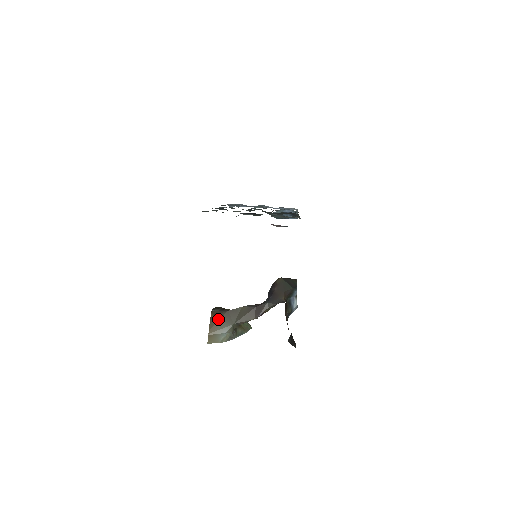
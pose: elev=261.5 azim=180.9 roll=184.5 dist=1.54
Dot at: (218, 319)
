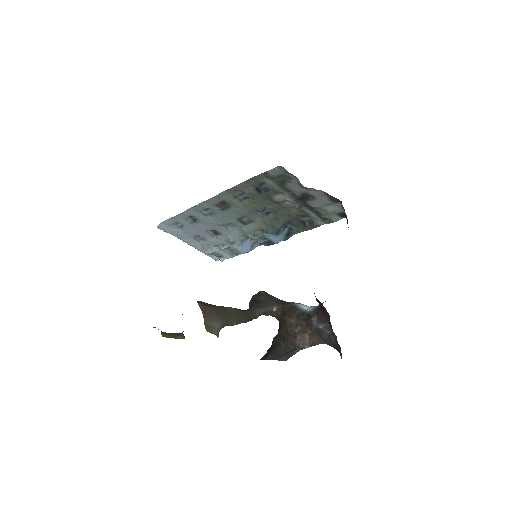
Dot at: (210, 310)
